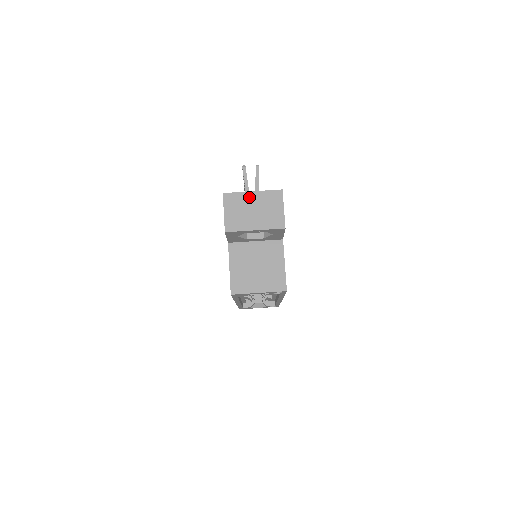
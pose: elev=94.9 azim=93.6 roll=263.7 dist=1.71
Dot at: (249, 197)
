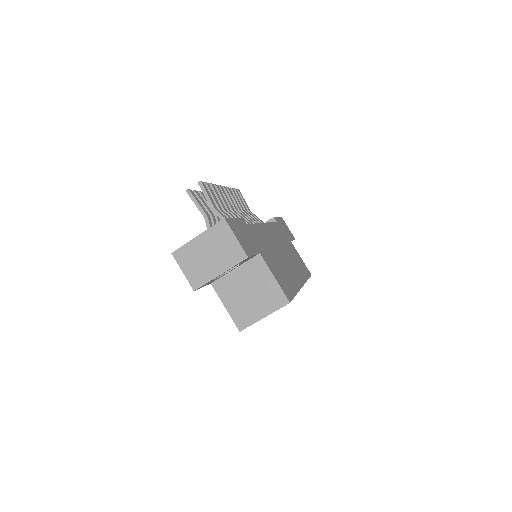
Dot at: (197, 244)
